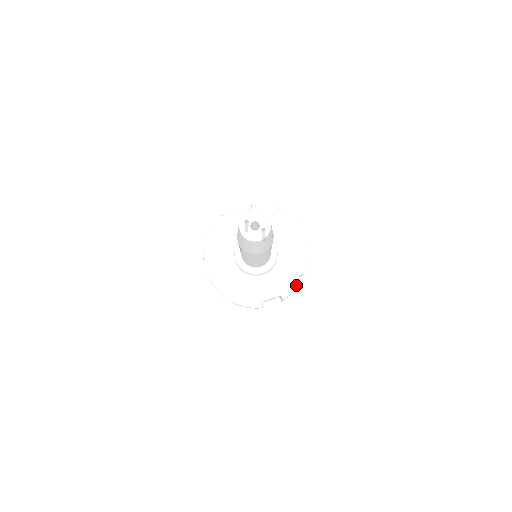
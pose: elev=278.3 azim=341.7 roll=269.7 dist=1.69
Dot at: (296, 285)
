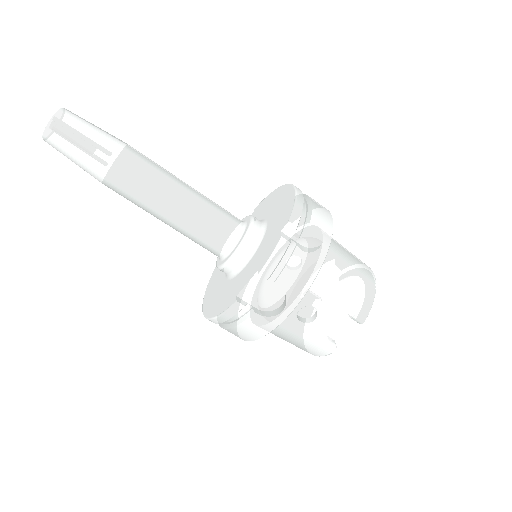
Dot at: (276, 244)
